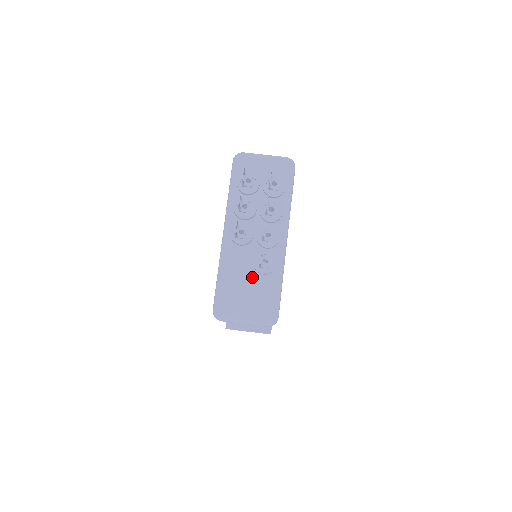
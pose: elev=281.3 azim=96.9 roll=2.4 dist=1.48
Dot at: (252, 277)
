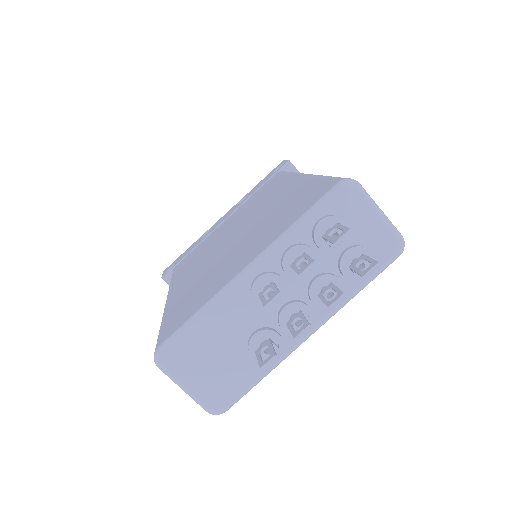
Dot at: (237, 348)
